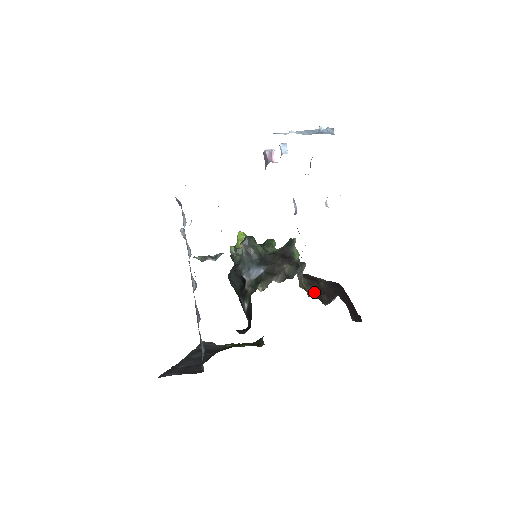
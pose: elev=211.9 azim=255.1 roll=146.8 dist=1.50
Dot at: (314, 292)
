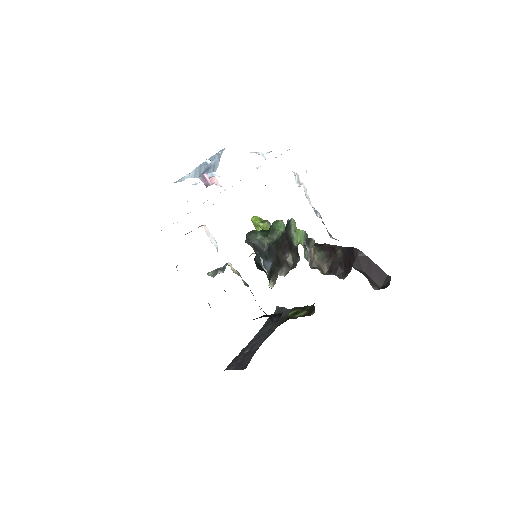
Dot at: (331, 266)
